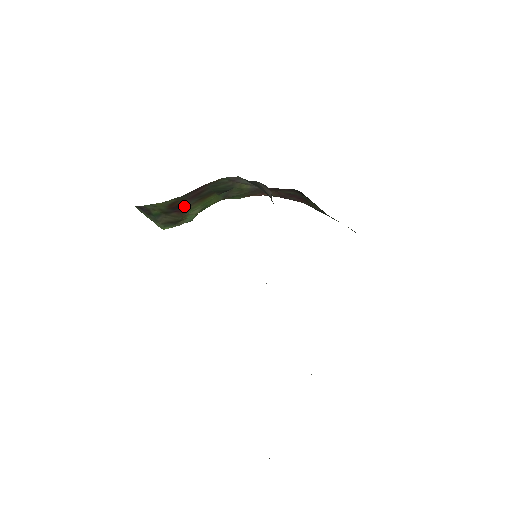
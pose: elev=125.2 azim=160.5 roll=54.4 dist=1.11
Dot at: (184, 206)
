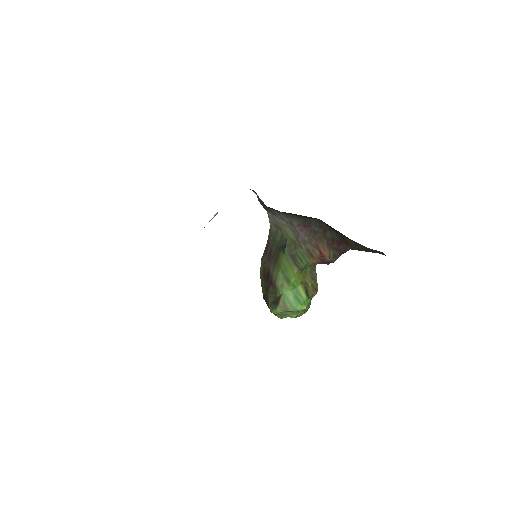
Dot at: (270, 274)
